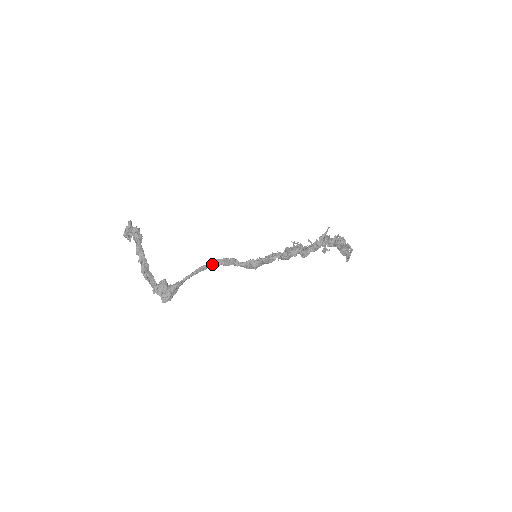
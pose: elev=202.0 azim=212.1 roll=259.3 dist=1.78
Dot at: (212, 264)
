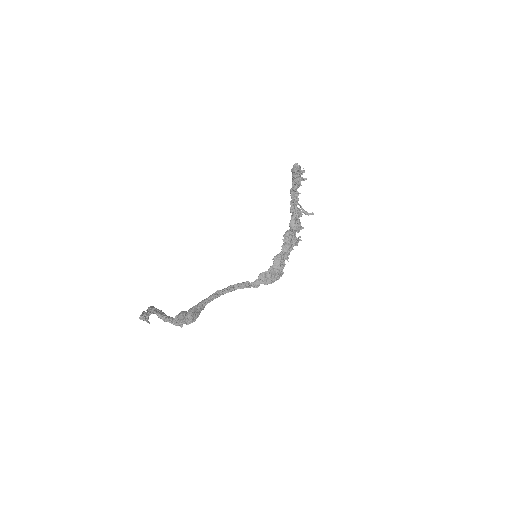
Dot at: (225, 288)
